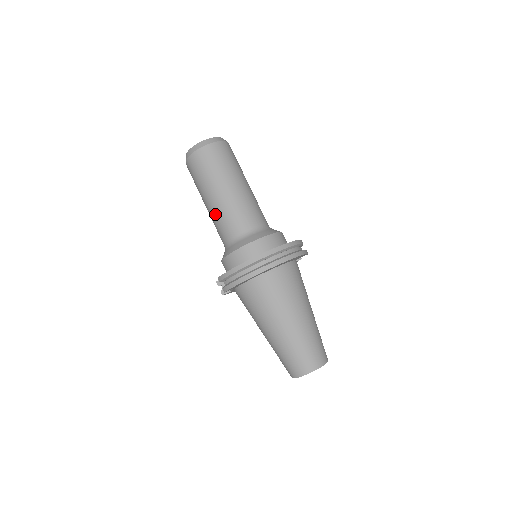
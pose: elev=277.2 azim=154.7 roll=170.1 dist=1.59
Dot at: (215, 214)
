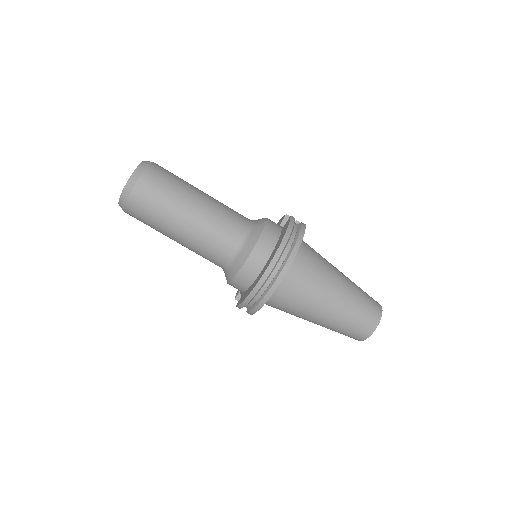
Dot at: (191, 249)
